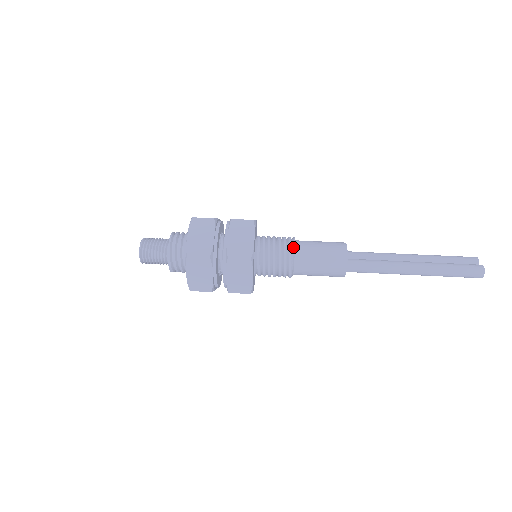
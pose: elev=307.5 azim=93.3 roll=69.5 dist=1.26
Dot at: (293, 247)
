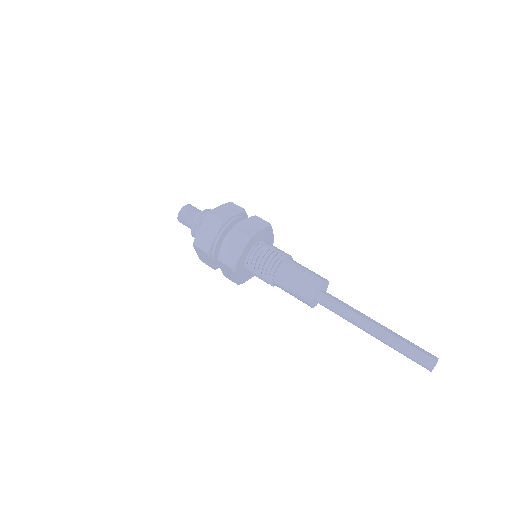
Dot at: (286, 257)
